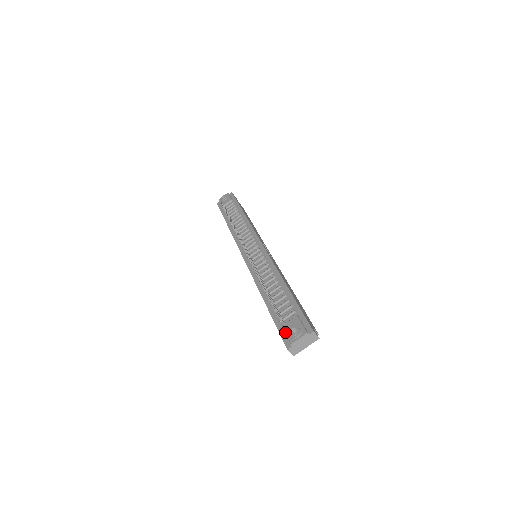
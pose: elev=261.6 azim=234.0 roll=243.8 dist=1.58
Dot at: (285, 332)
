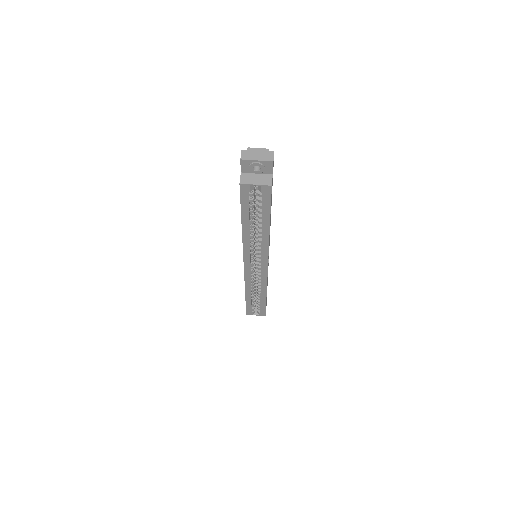
Dot at: occluded
